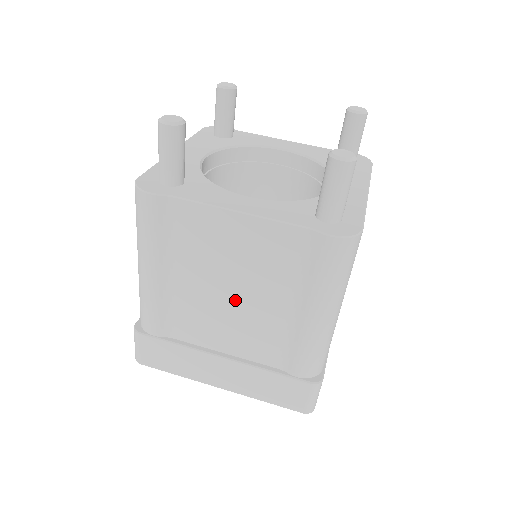
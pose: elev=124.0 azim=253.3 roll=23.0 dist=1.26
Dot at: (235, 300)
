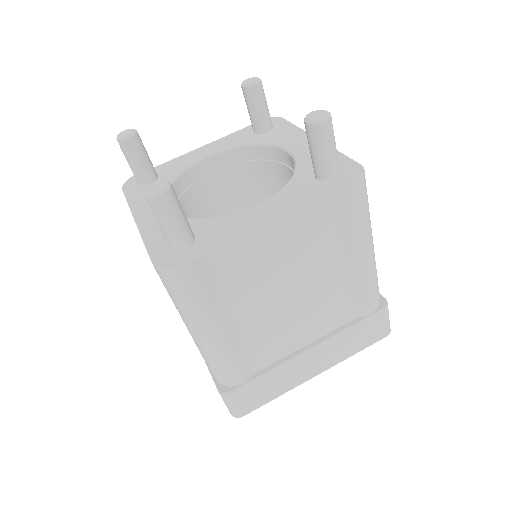
Dot at: (297, 295)
